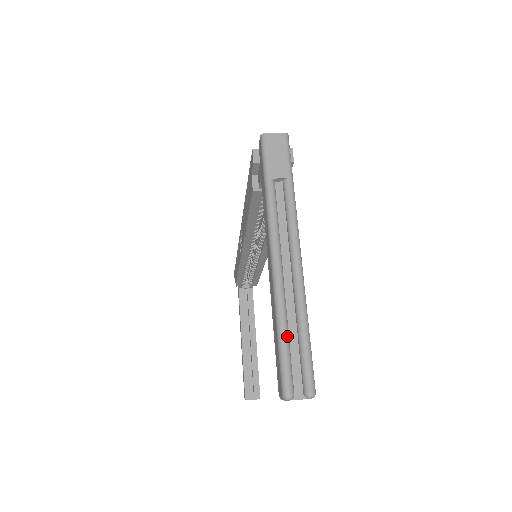
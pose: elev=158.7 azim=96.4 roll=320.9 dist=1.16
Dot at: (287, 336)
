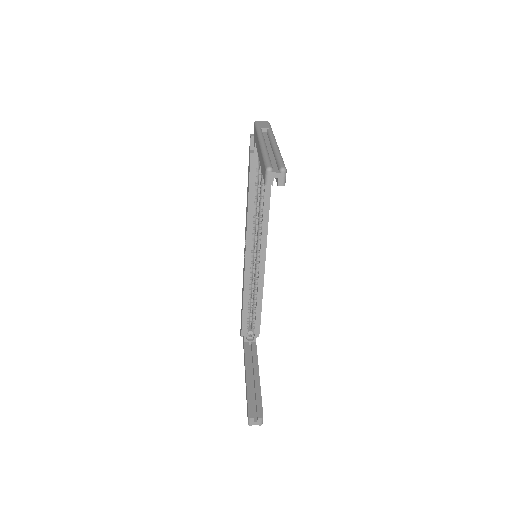
Dot at: (268, 156)
